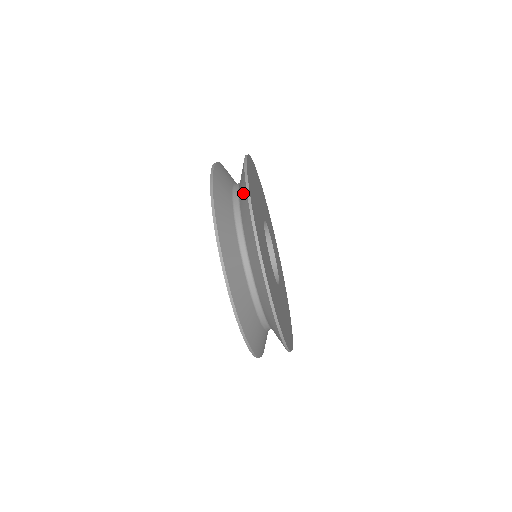
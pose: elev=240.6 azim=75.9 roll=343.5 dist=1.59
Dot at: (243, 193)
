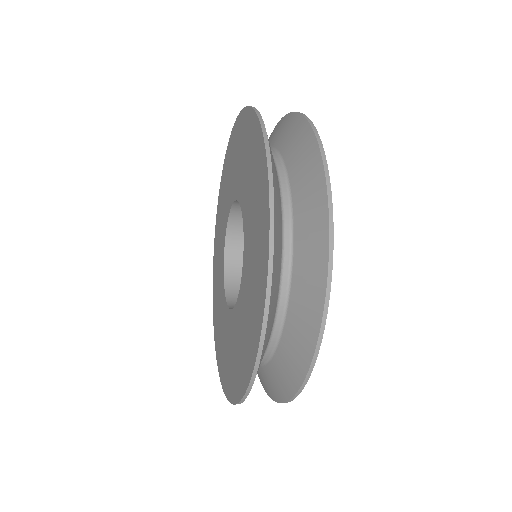
Dot at: (311, 285)
